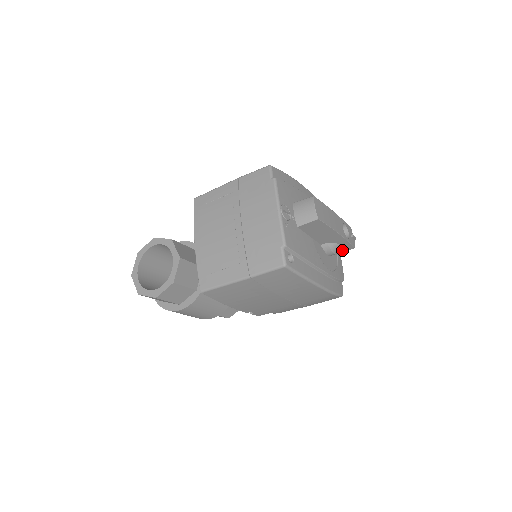
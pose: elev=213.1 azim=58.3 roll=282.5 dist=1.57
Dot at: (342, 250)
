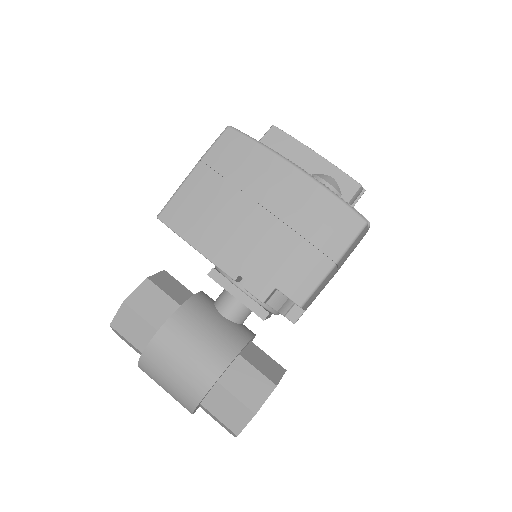
Dot at: (346, 193)
